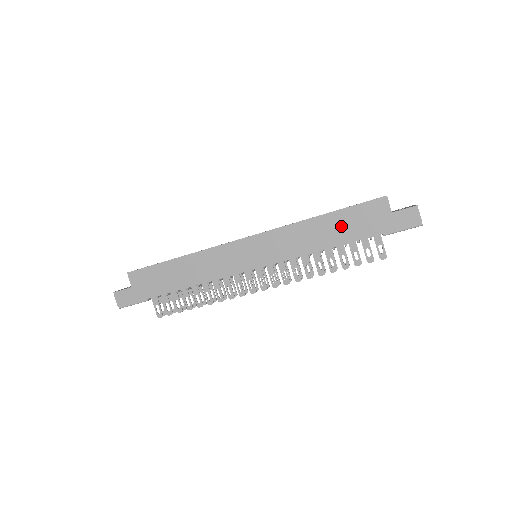
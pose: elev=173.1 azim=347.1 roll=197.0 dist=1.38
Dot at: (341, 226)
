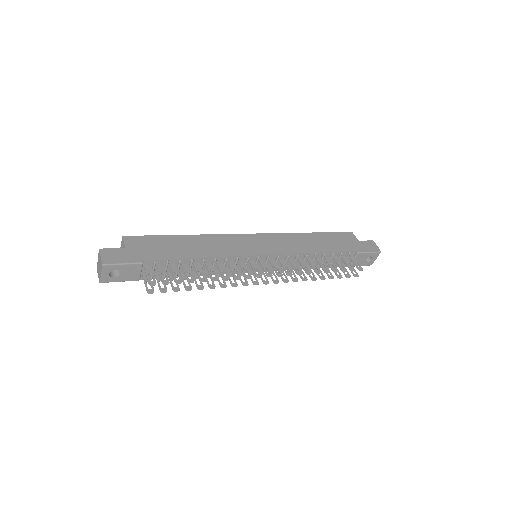
Dot at: (327, 241)
